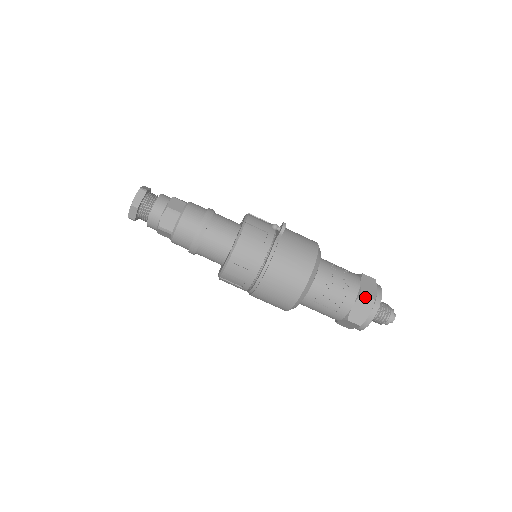
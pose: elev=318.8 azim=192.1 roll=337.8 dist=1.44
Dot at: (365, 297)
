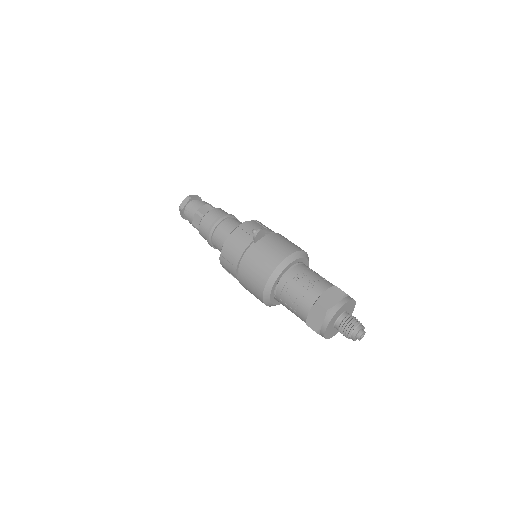
Dot at: (319, 305)
